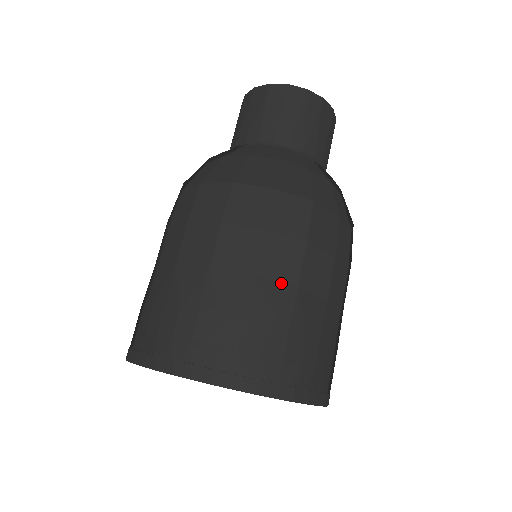
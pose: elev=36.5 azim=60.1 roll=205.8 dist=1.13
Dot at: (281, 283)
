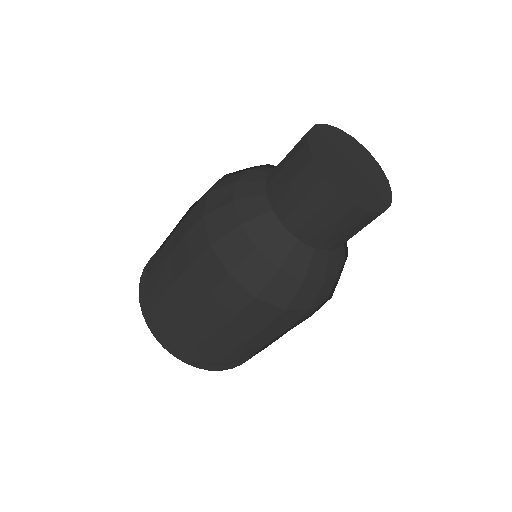
Dot at: (235, 338)
